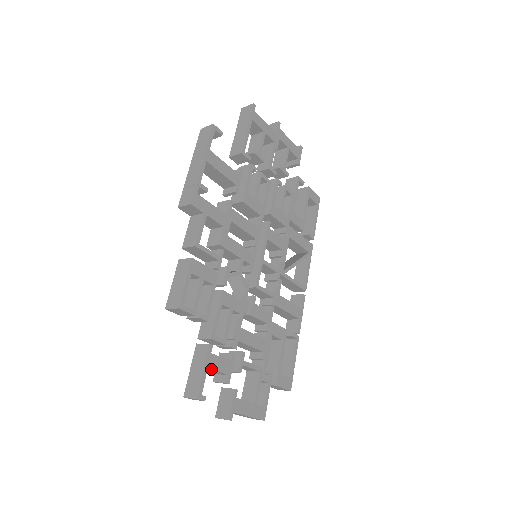
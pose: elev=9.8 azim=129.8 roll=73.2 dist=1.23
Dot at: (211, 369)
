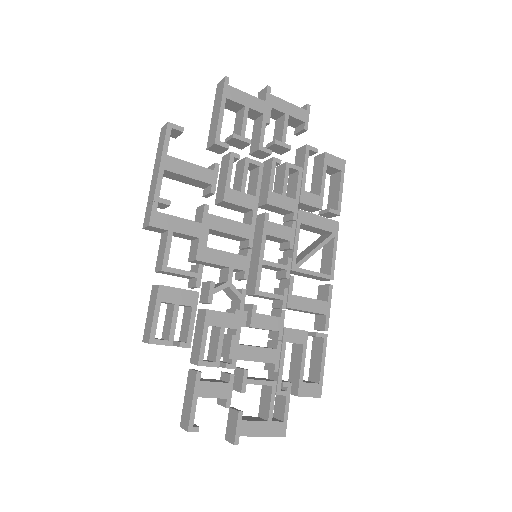
Dot at: (203, 397)
